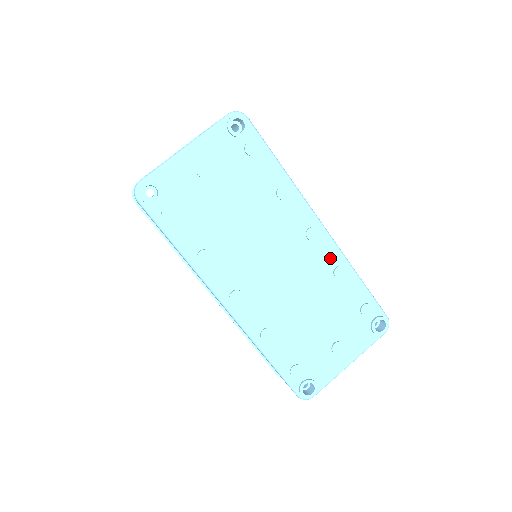
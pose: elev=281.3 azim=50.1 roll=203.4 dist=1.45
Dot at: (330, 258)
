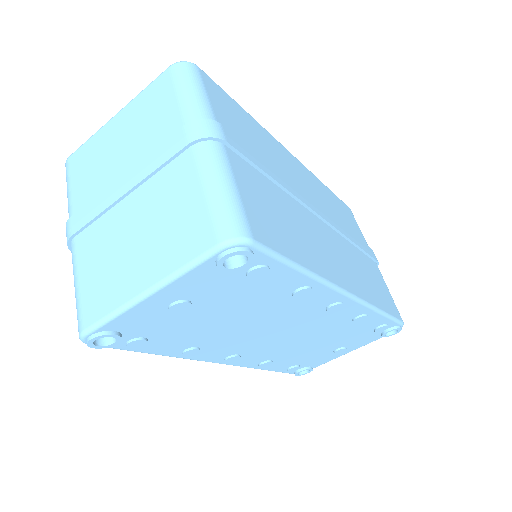
Dot at: (352, 313)
